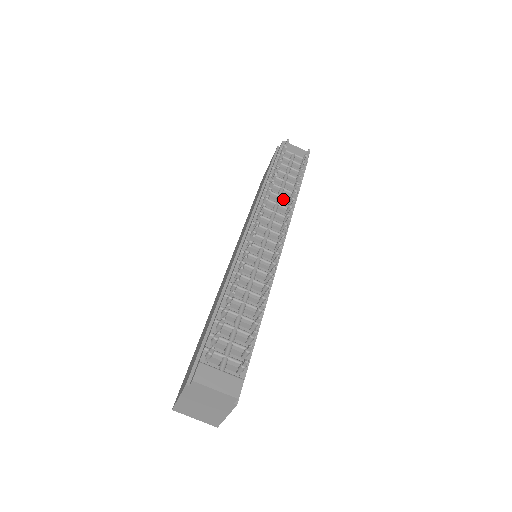
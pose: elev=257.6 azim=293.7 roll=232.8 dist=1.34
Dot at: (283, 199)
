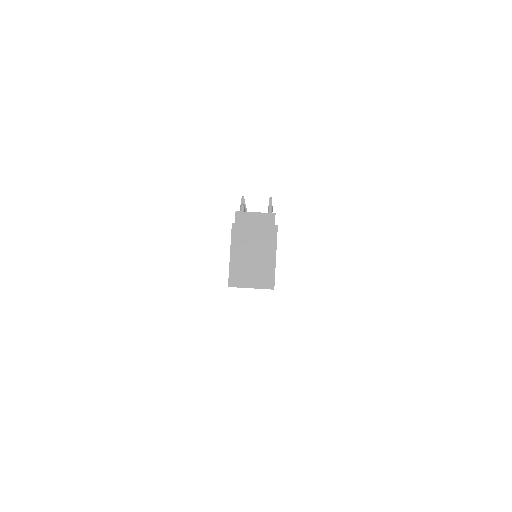
Dot at: occluded
